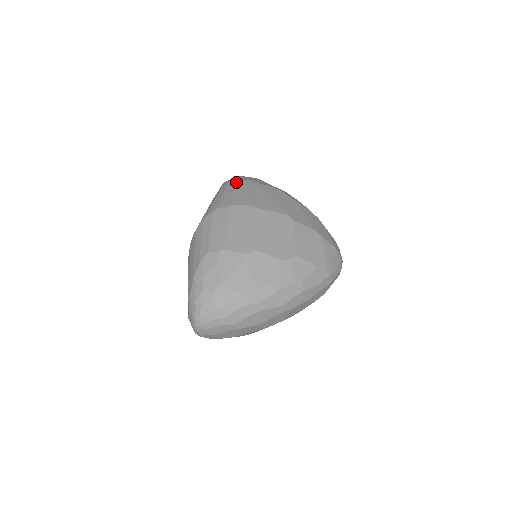
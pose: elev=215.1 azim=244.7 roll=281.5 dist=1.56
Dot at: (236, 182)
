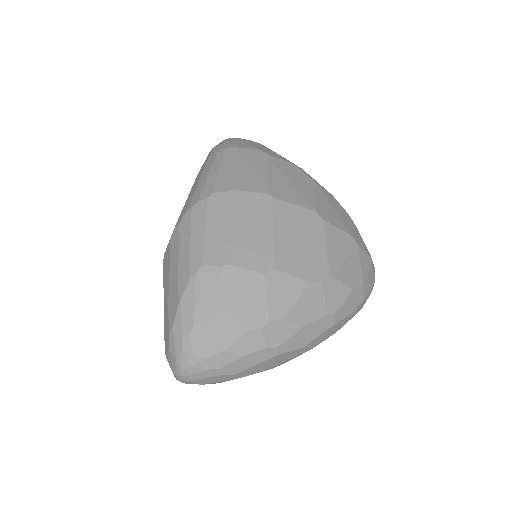
Dot at: (237, 150)
